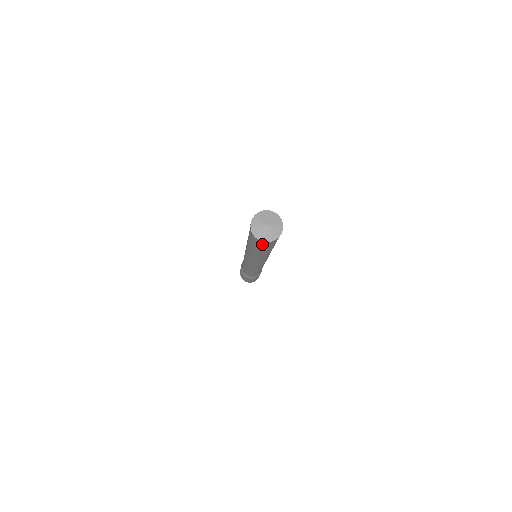
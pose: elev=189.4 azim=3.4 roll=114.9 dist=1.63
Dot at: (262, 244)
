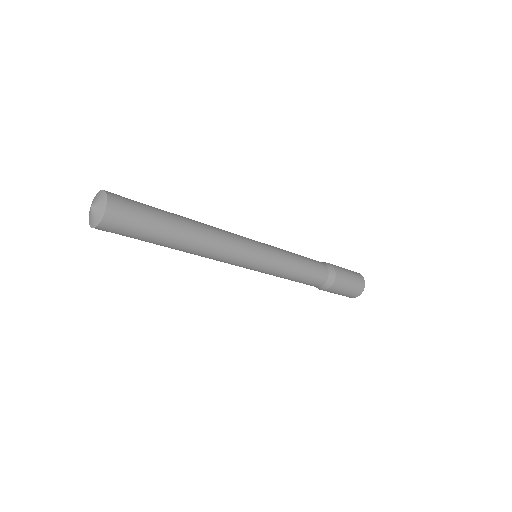
Dot at: (107, 231)
